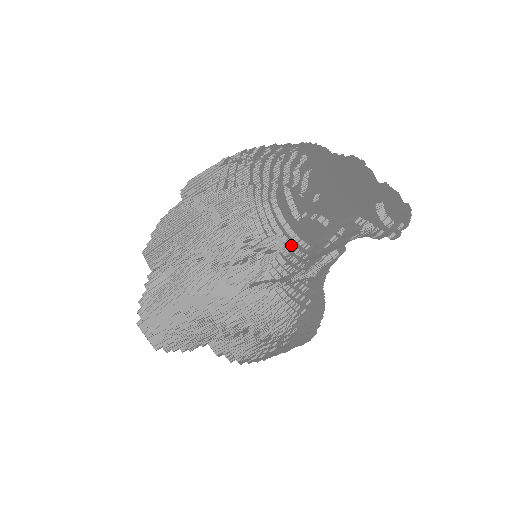
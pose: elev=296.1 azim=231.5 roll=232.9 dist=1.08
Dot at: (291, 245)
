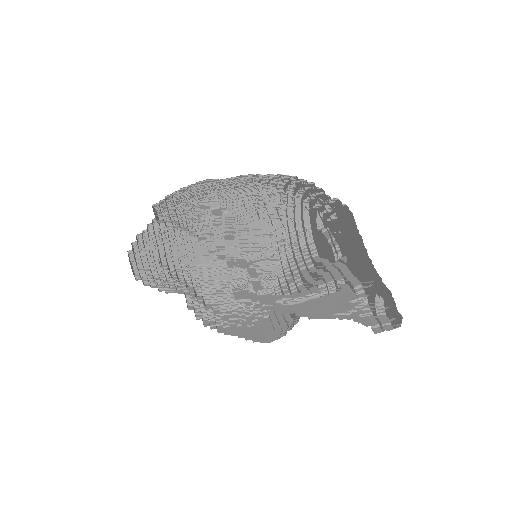
Dot at: (303, 242)
